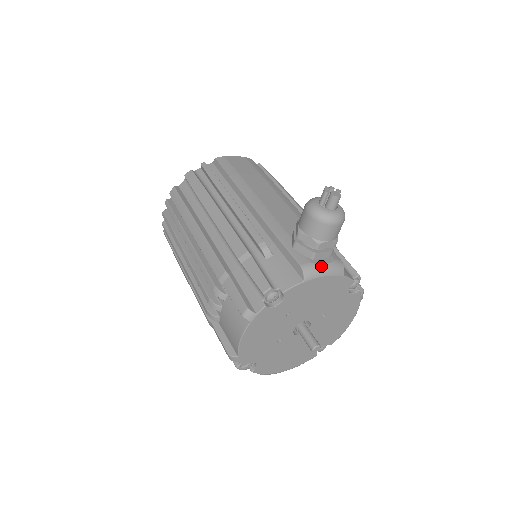
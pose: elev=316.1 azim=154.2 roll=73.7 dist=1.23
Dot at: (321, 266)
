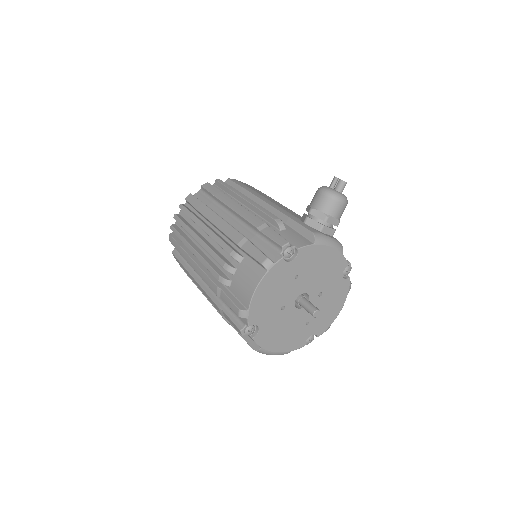
Dot at: (327, 237)
